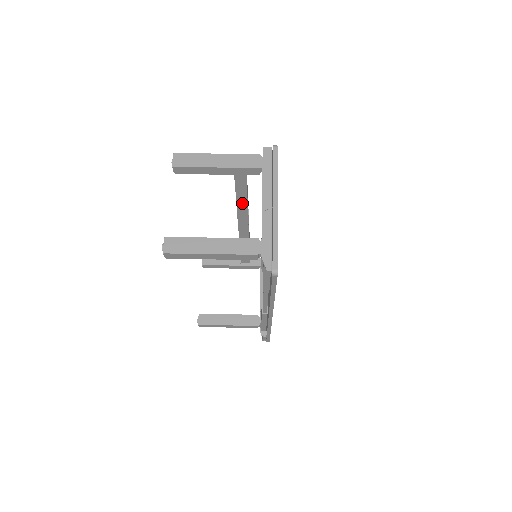
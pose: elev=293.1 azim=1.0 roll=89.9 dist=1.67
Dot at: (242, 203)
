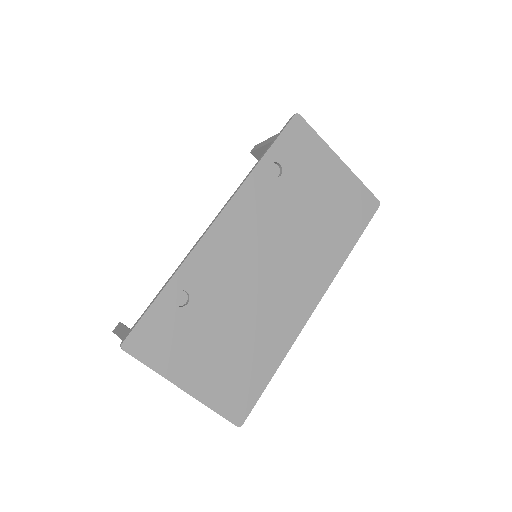
Dot at: occluded
